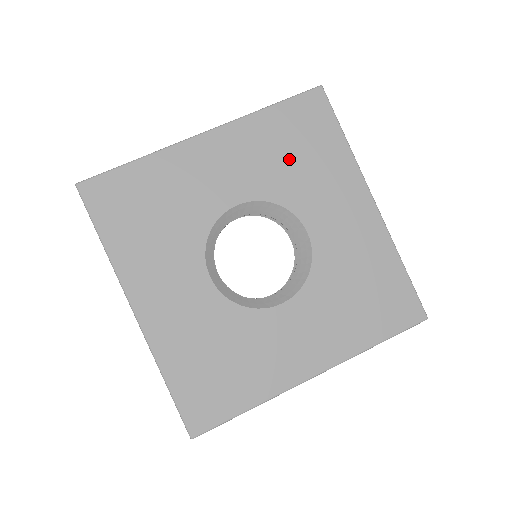
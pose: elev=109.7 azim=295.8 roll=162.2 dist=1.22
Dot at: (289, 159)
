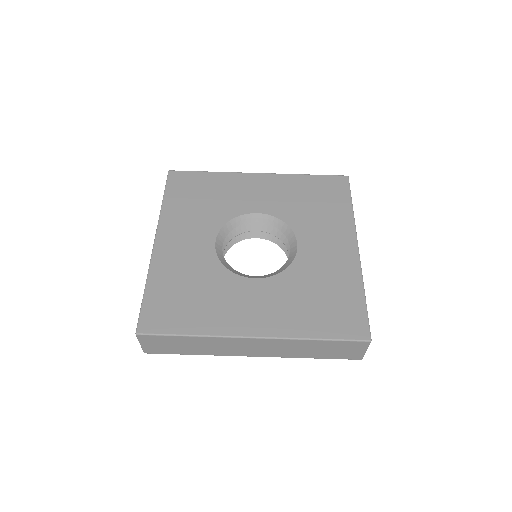
Dot at: (306, 203)
